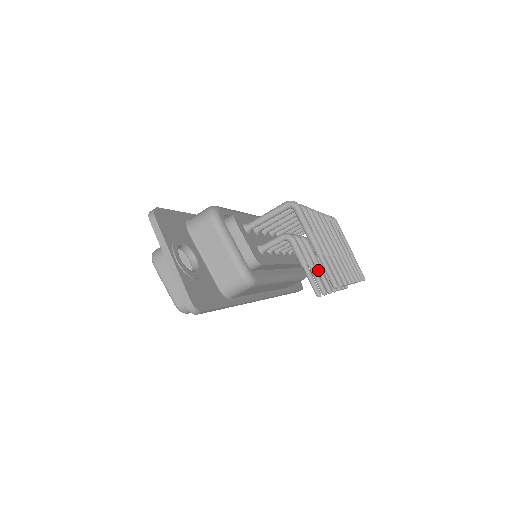
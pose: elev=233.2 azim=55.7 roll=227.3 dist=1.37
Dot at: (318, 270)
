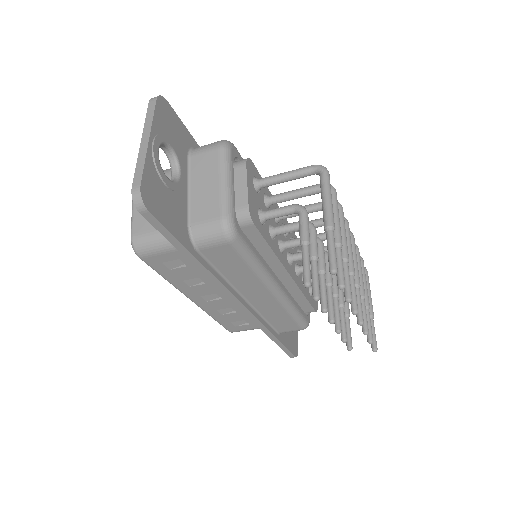
Dot at: (321, 279)
